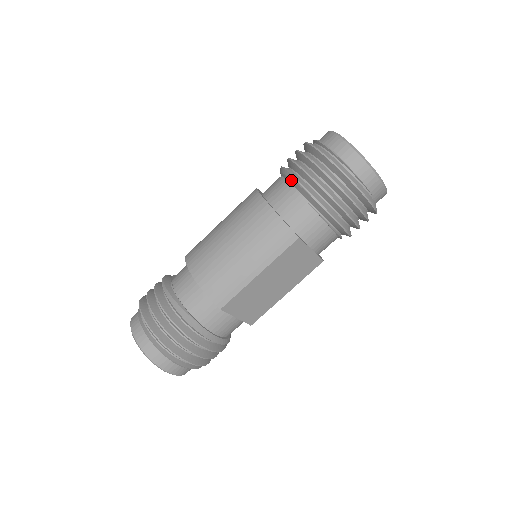
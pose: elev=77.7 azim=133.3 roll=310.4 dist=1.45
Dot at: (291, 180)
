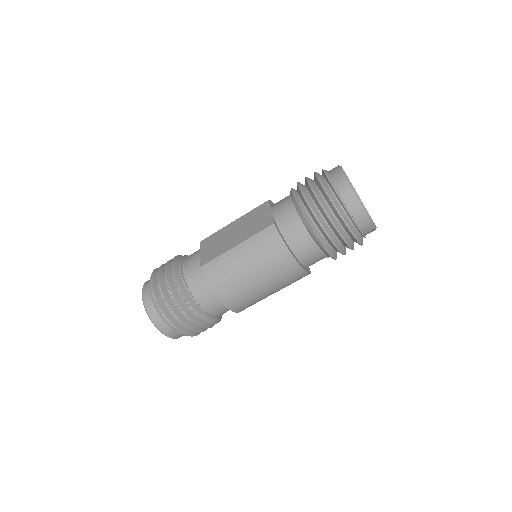
Dot at: (320, 247)
